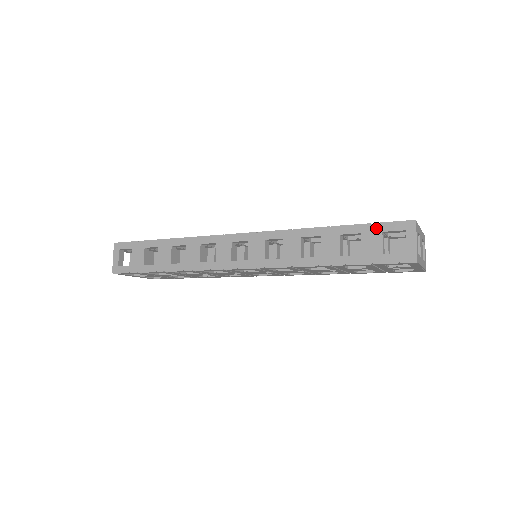
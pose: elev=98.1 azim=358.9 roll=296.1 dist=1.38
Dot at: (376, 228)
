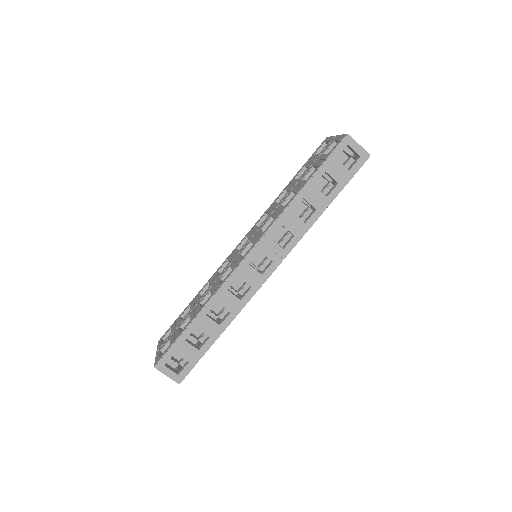
Dot at: (331, 160)
